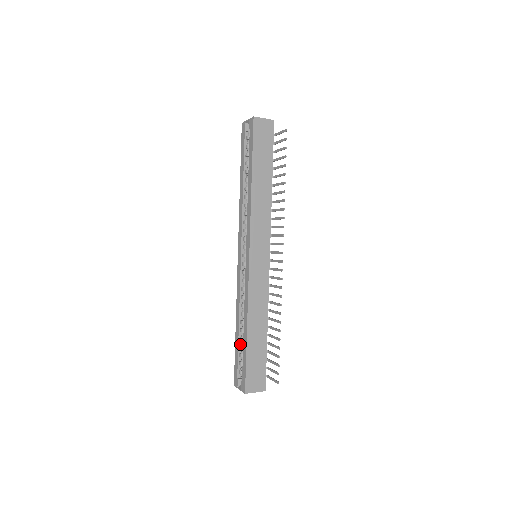
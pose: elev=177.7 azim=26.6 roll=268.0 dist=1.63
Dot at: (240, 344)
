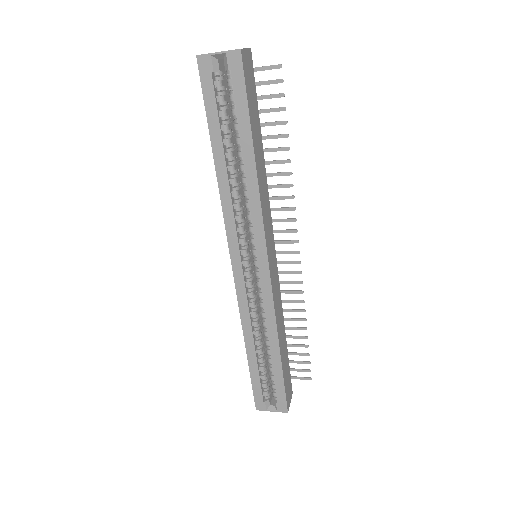
Dot at: (258, 366)
